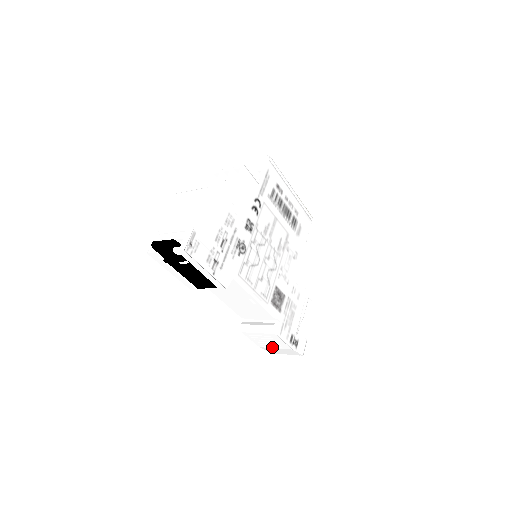
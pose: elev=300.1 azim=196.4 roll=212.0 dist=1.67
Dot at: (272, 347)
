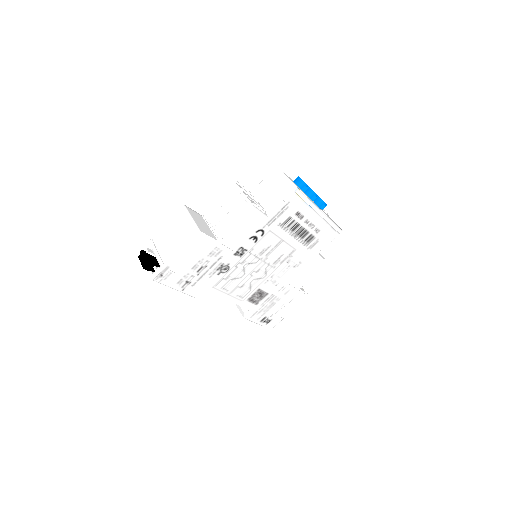
Dot at: occluded
